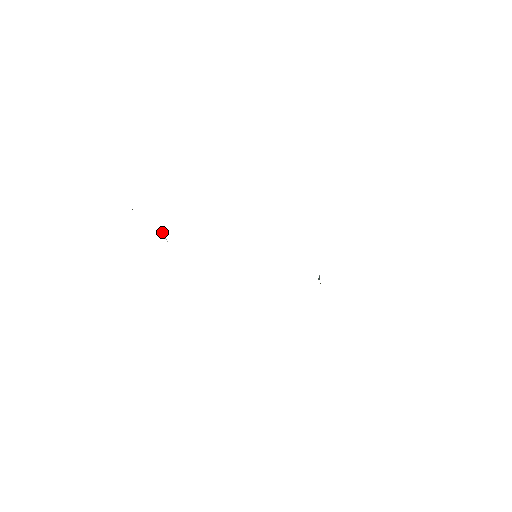
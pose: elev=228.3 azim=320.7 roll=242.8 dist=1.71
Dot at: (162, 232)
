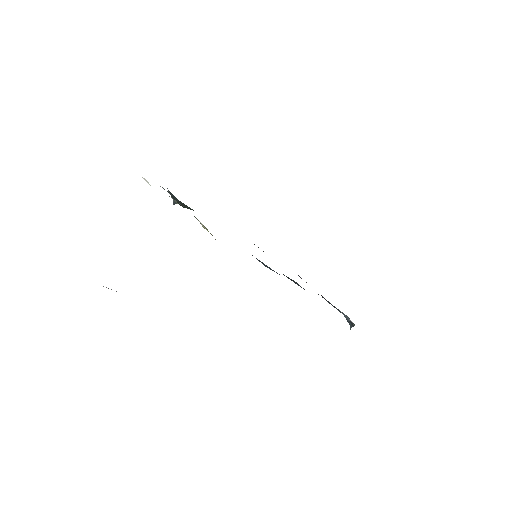
Dot at: (142, 177)
